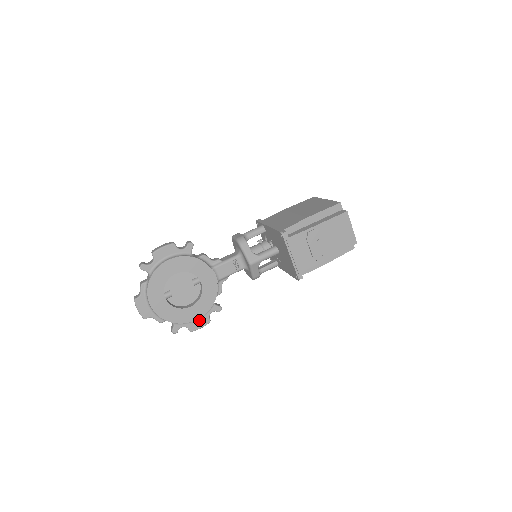
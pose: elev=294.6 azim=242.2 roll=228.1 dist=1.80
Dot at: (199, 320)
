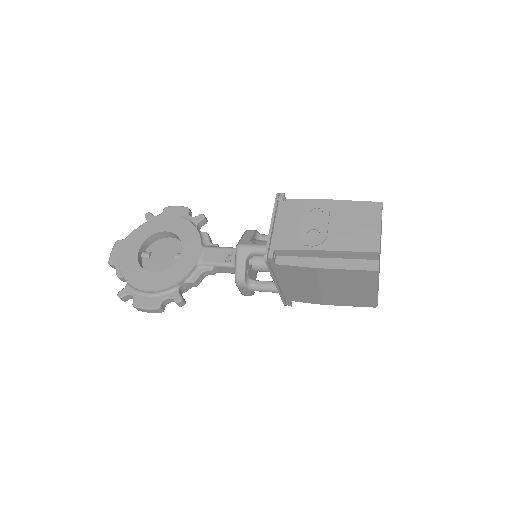
Dot at: (150, 298)
